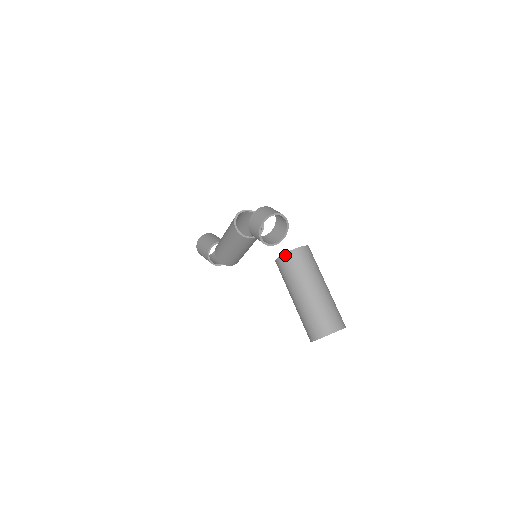
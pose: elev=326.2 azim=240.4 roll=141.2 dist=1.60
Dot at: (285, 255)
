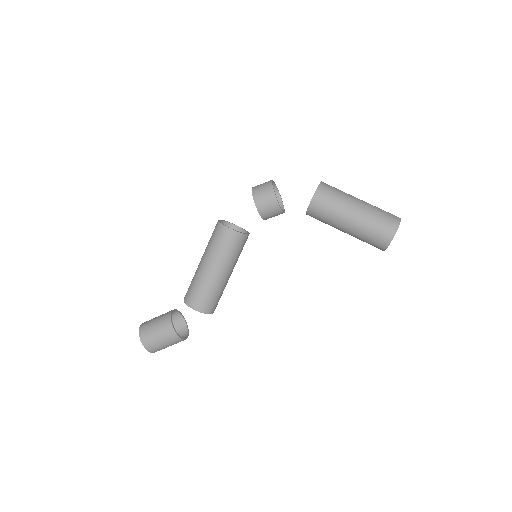
Dot at: (319, 188)
